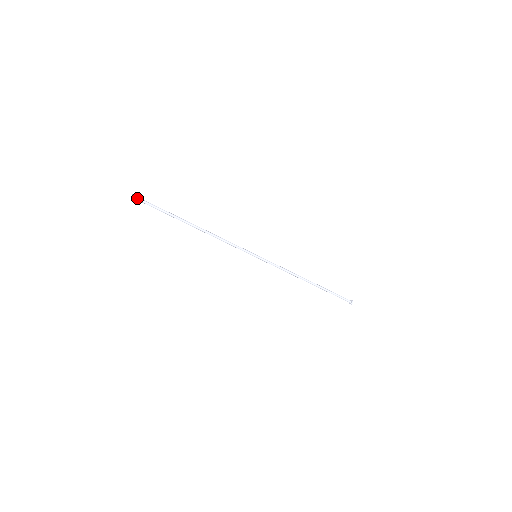
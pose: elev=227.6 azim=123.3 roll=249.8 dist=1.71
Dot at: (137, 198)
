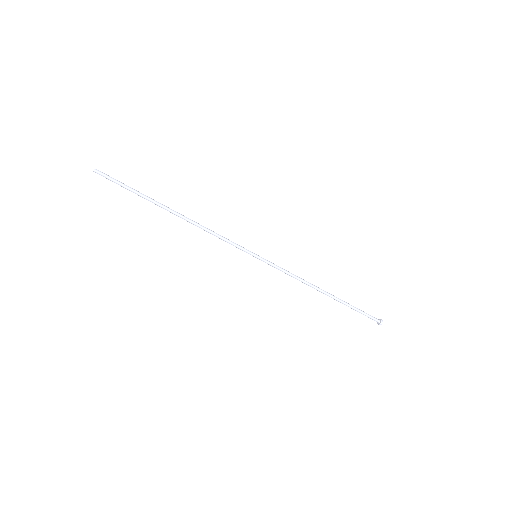
Dot at: (101, 173)
